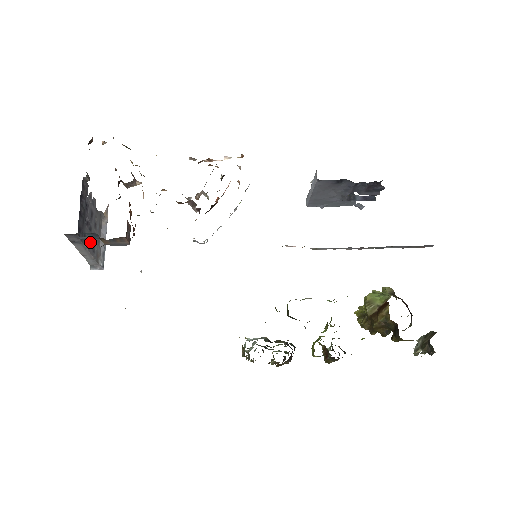
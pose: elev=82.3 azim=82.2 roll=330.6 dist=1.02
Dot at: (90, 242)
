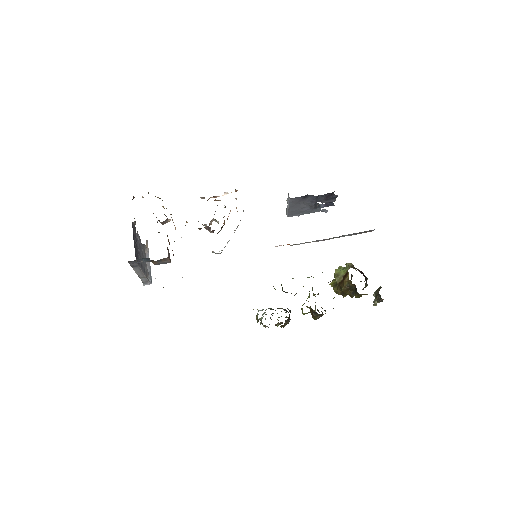
Dot at: (142, 265)
